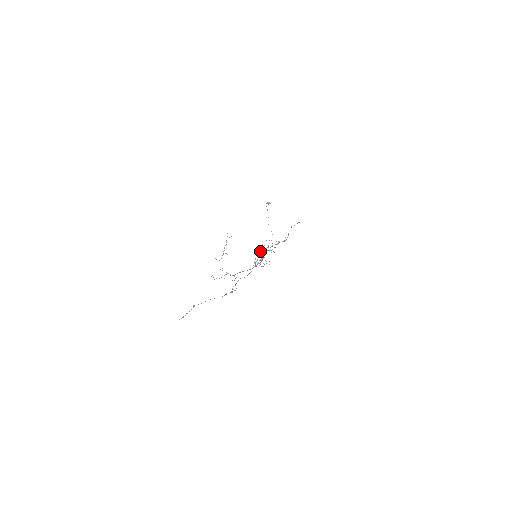
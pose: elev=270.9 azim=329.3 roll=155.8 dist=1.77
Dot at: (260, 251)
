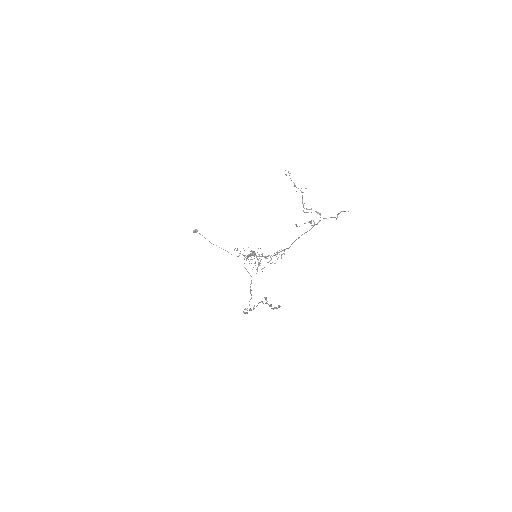
Dot at: (247, 258)
